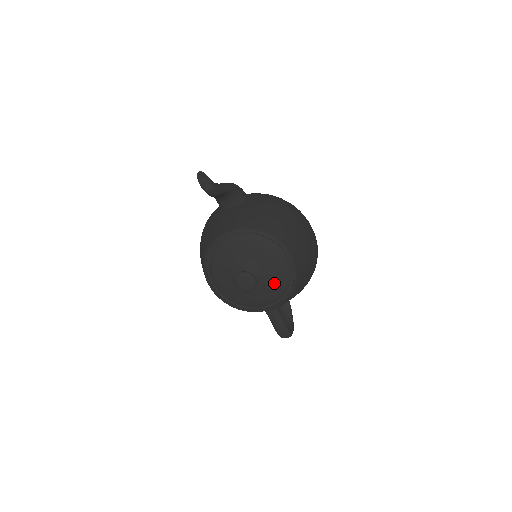
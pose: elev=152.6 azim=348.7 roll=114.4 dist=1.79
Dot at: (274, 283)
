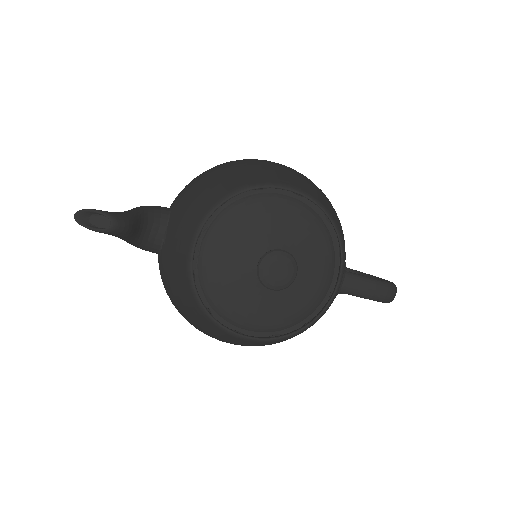
Dot at: (307, 239)
